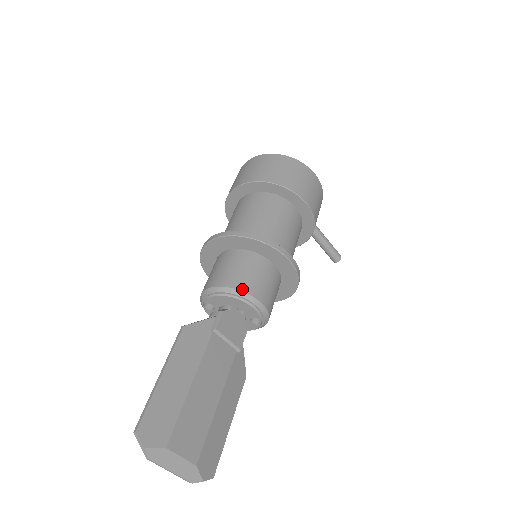
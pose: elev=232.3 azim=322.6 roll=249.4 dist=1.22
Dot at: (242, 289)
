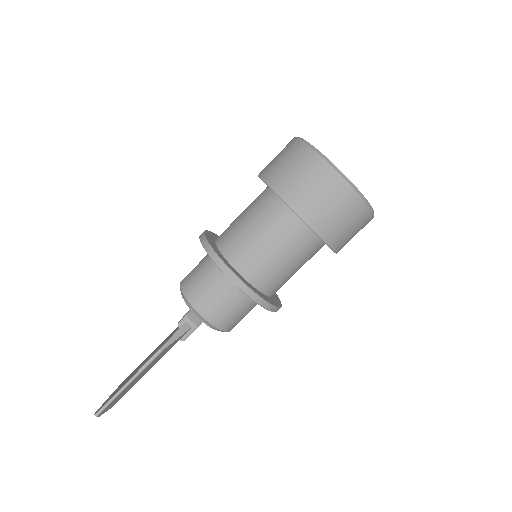
Dot at: (225, 330)
